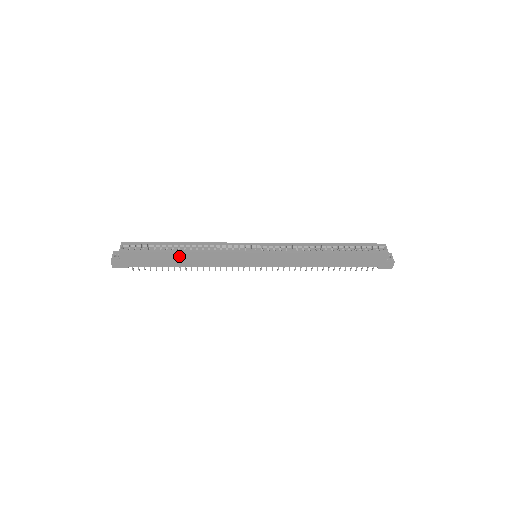
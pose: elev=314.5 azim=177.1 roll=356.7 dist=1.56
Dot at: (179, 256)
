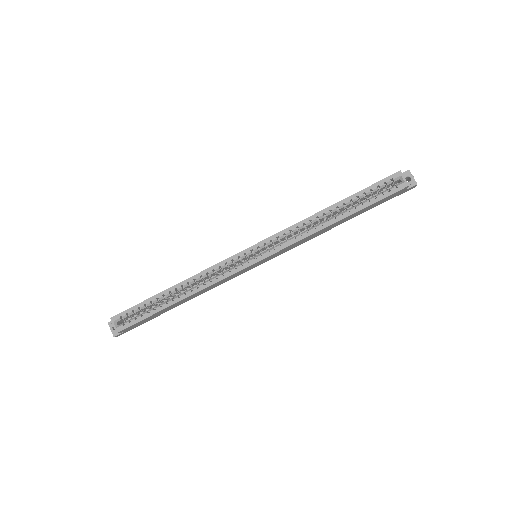
Dot at: (177, 303)
